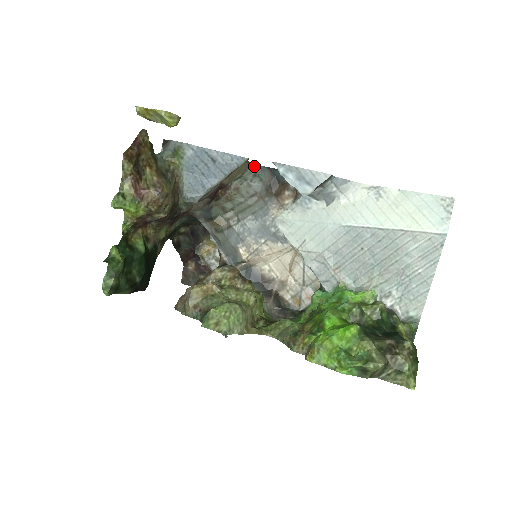
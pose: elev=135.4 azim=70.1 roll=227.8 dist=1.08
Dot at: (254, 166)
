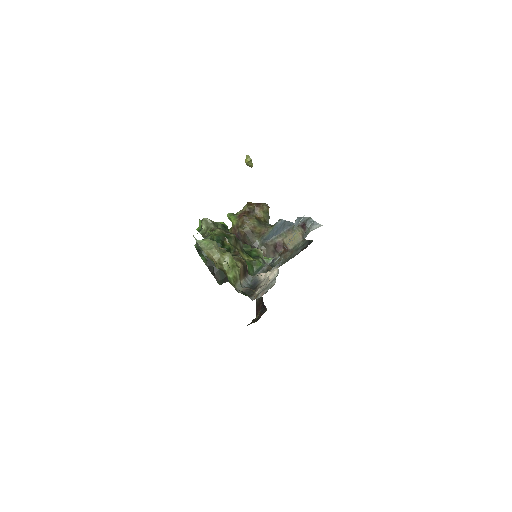
Dot at: (305, 241)
